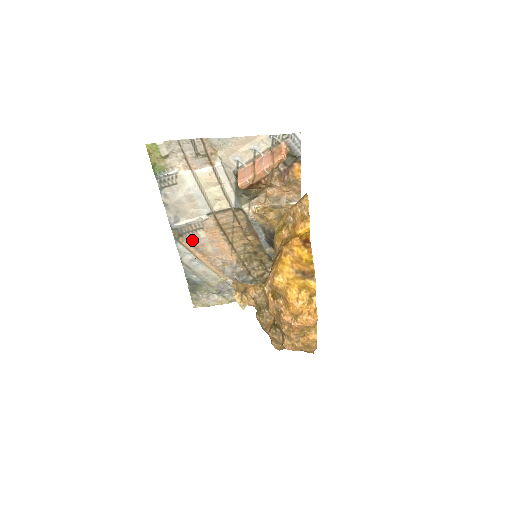
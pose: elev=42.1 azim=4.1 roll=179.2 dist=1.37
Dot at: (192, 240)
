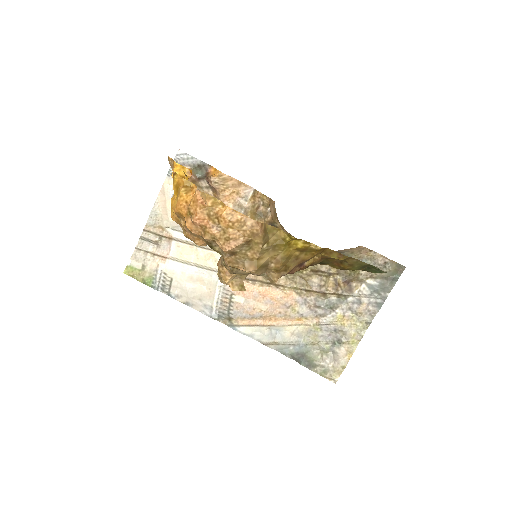
Dot at: (242, 314)
